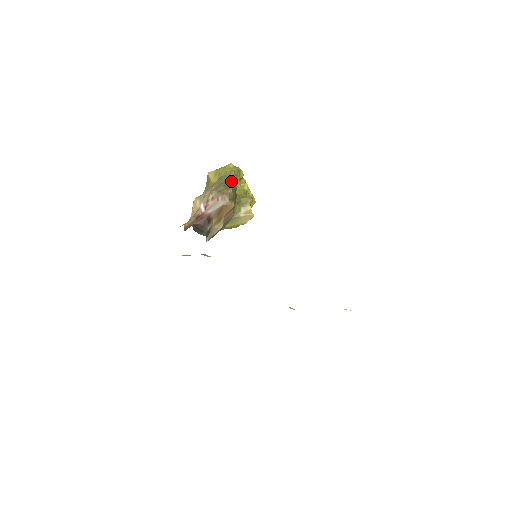
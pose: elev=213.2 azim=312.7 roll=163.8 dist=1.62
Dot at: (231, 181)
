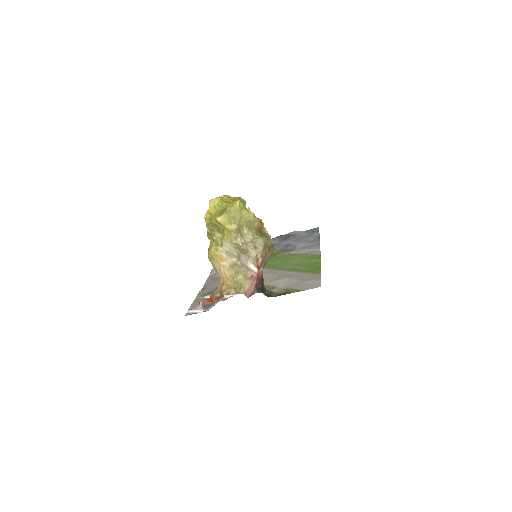
Dot at: (260, 226)
